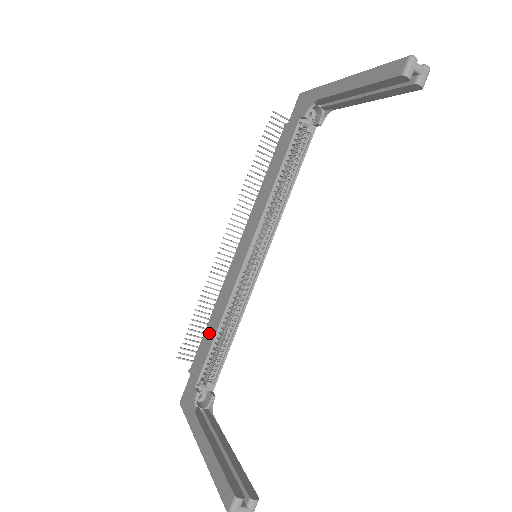
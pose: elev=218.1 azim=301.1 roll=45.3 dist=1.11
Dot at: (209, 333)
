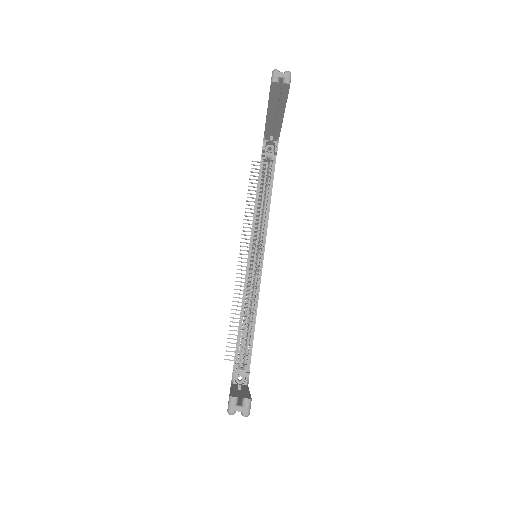
Dot at: occluded
